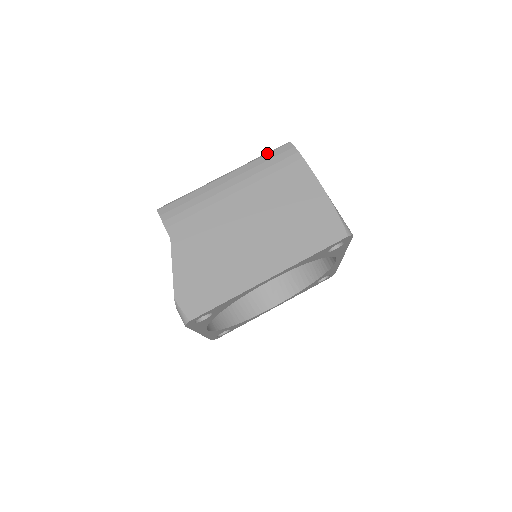
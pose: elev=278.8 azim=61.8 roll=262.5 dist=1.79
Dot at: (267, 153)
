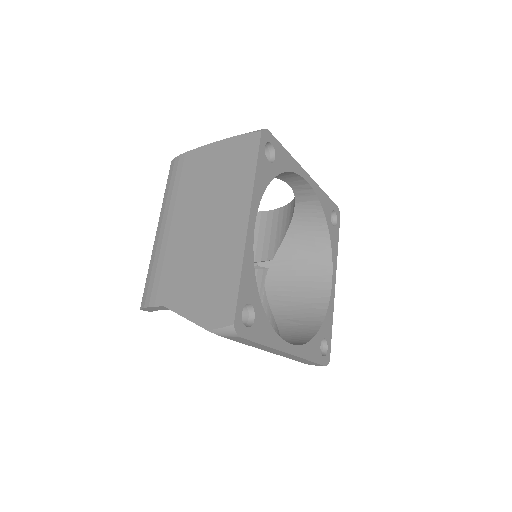
Dot at: (166, 185)
